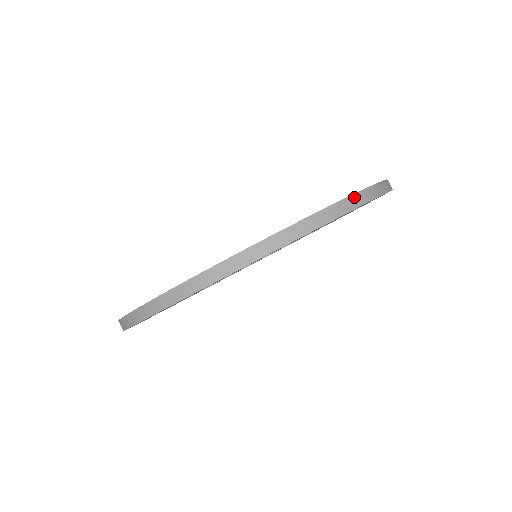
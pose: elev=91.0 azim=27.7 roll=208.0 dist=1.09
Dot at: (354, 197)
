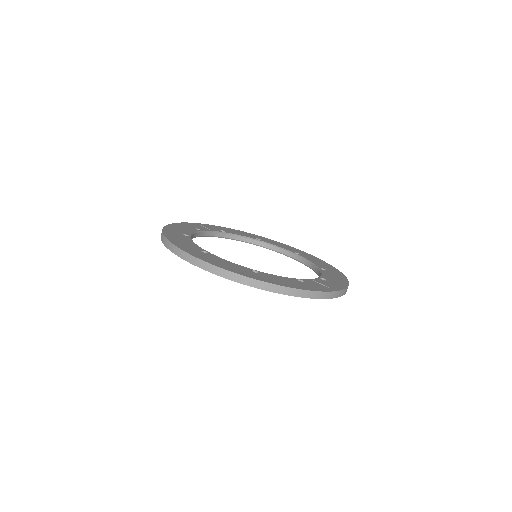
Dot at: (299, 291)
